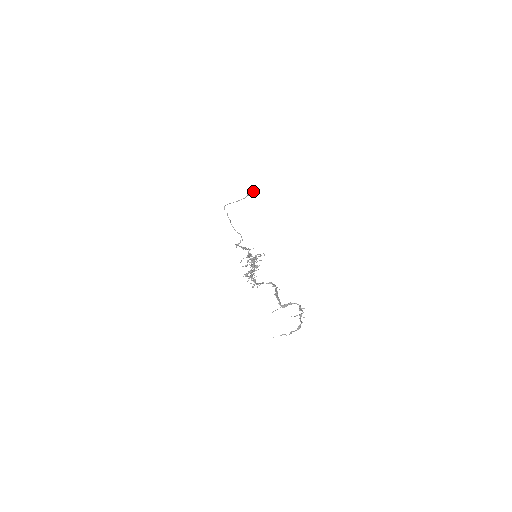
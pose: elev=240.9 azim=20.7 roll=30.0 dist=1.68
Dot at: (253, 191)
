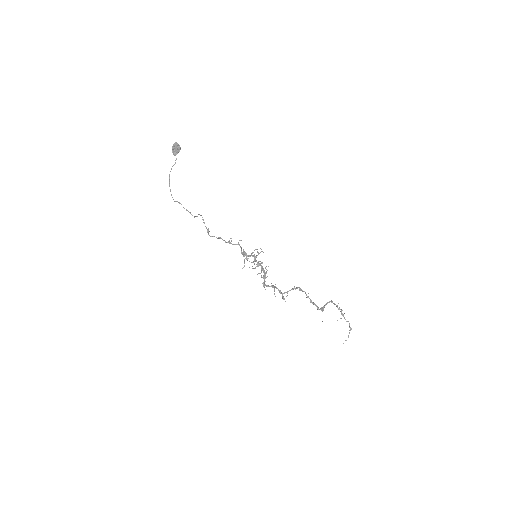
Dot at: (177, 145)
